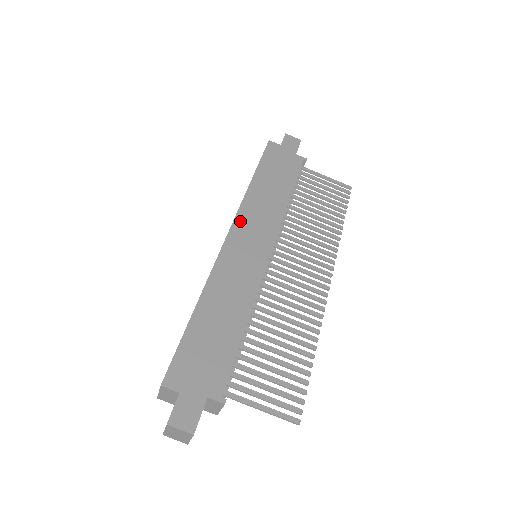
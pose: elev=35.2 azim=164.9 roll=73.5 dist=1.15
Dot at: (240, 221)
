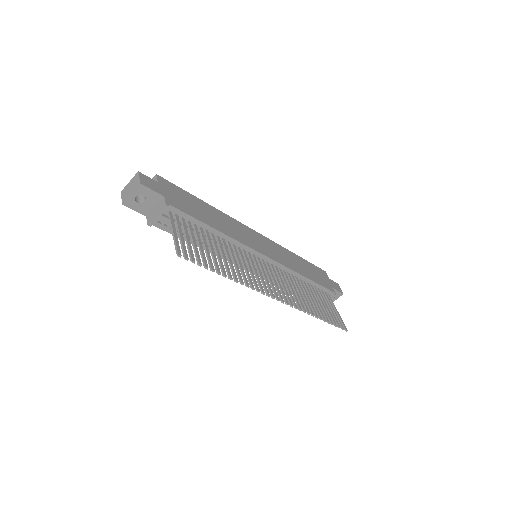
Dot at: (269, 241)
